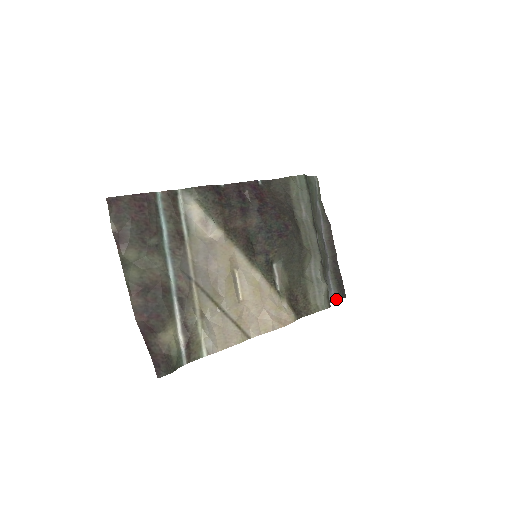
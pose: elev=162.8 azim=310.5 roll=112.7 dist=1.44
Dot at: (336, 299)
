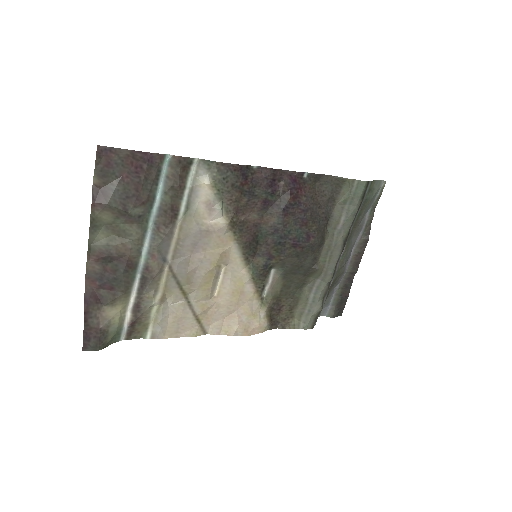
Dot at: (329, 315)
